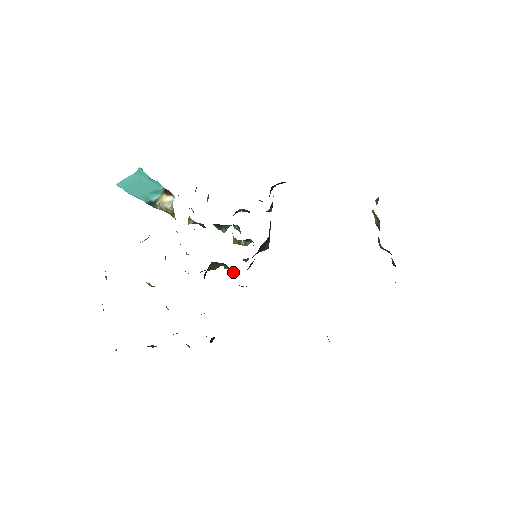
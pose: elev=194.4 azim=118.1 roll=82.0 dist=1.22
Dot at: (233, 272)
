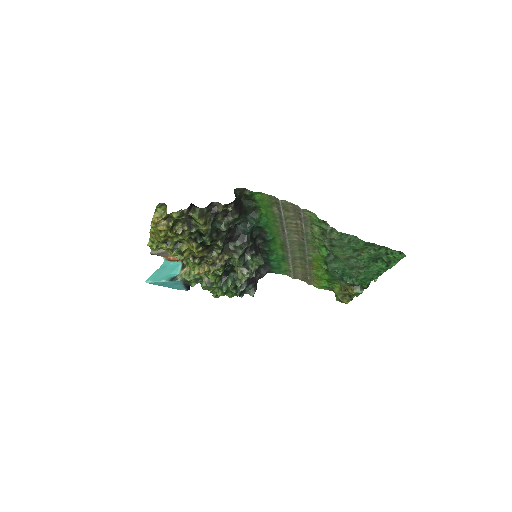
Dot at: (242, 245)
